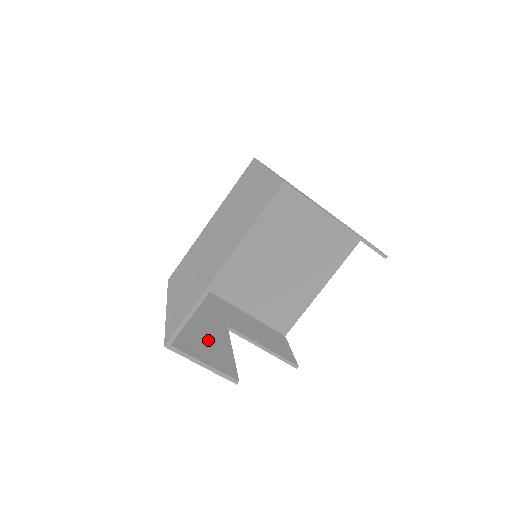
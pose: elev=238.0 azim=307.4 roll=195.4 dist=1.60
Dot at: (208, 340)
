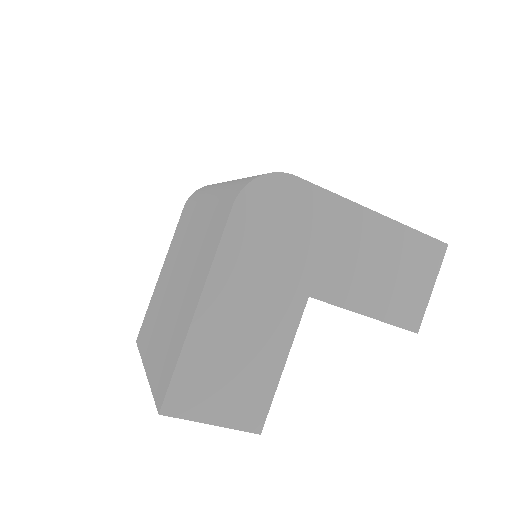
Dot at: occluded
